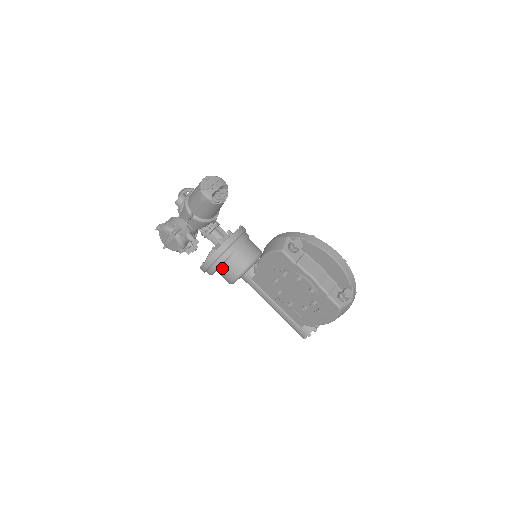
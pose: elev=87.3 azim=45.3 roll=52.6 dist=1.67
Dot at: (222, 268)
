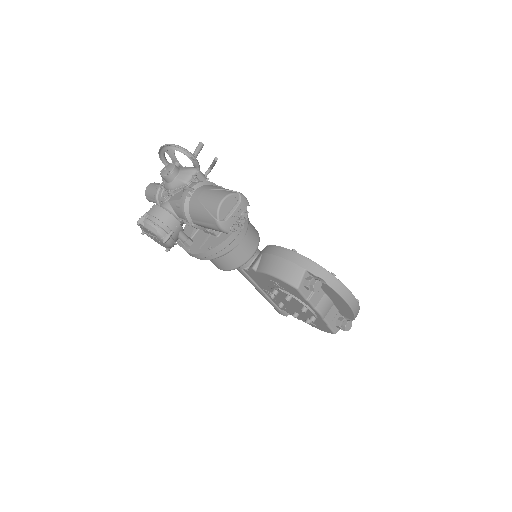
Dot at: occluded
